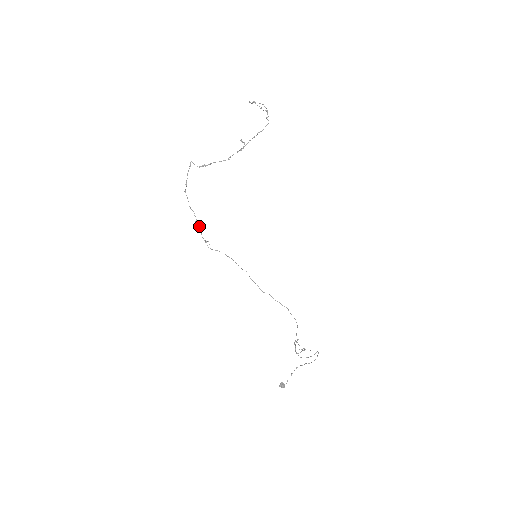
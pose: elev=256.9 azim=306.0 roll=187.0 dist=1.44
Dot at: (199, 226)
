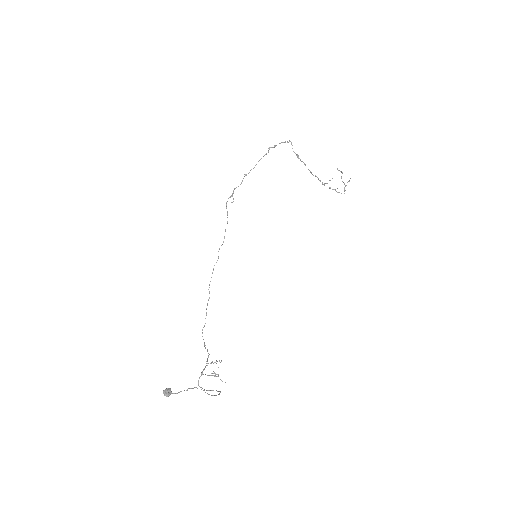
Dot at: occluded
